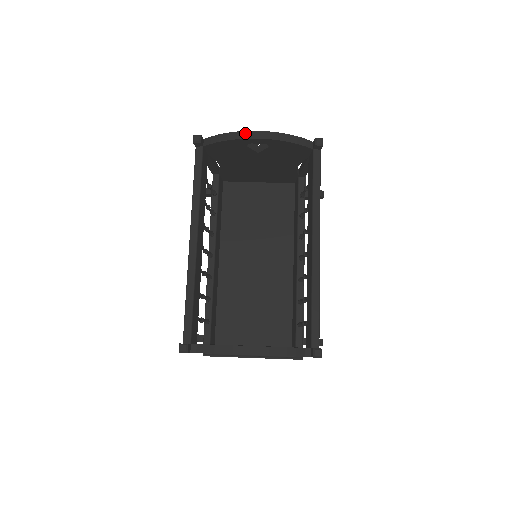
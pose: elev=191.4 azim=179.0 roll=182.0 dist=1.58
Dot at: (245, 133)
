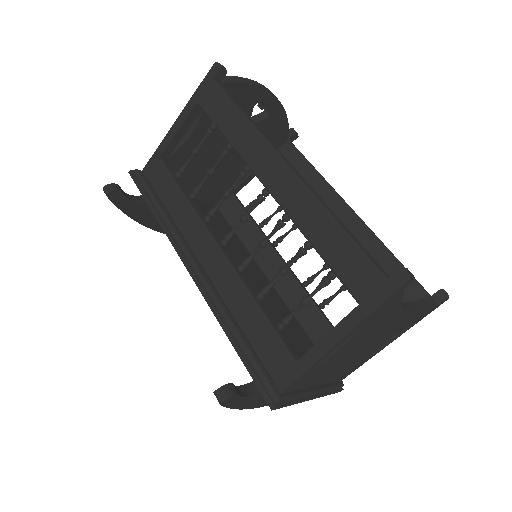
Dot at: (263, 86)
